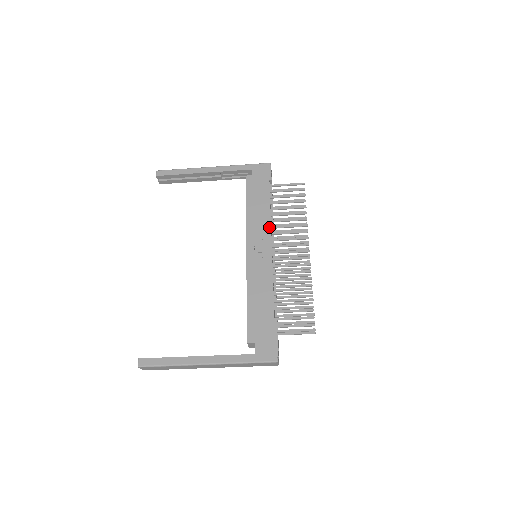
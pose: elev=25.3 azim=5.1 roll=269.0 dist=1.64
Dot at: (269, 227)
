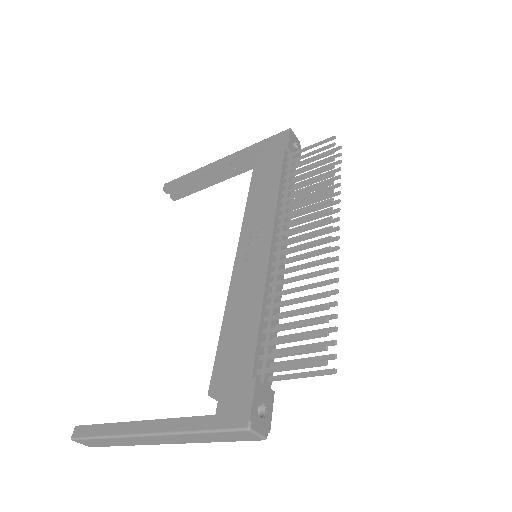
Dot at: (273, 208)
